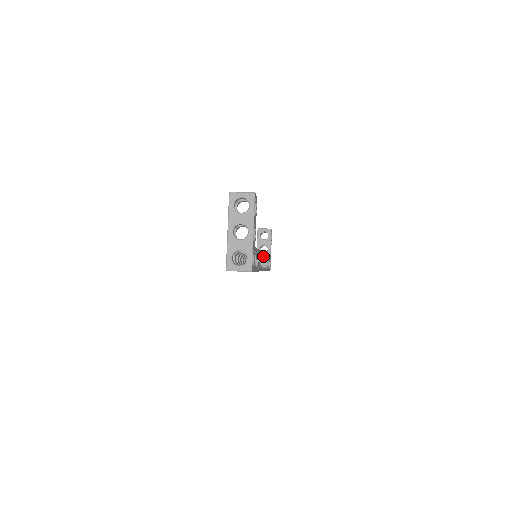
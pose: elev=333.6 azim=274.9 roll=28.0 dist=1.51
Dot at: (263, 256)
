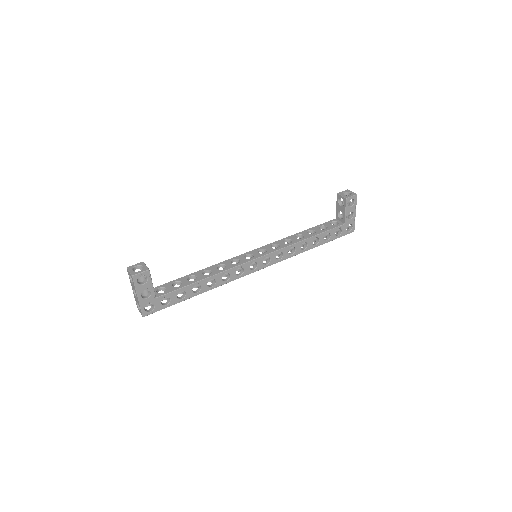
Dot at: (242, 266)
